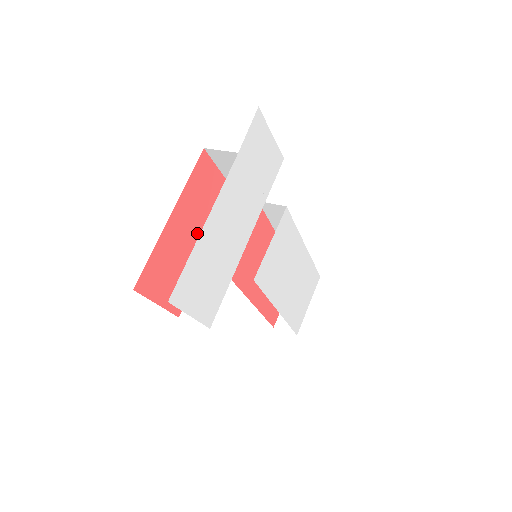
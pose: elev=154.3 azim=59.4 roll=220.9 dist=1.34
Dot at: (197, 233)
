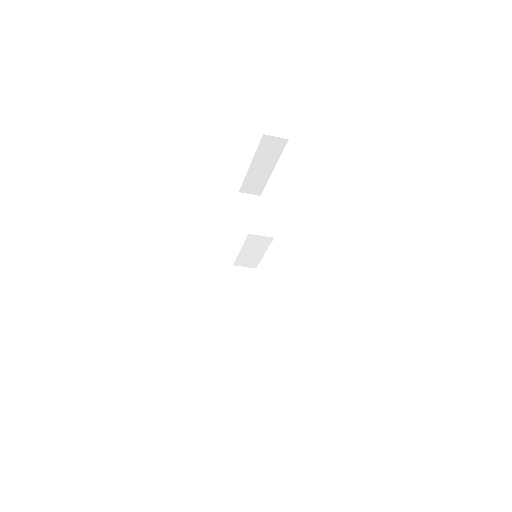
Dot at: occluded
